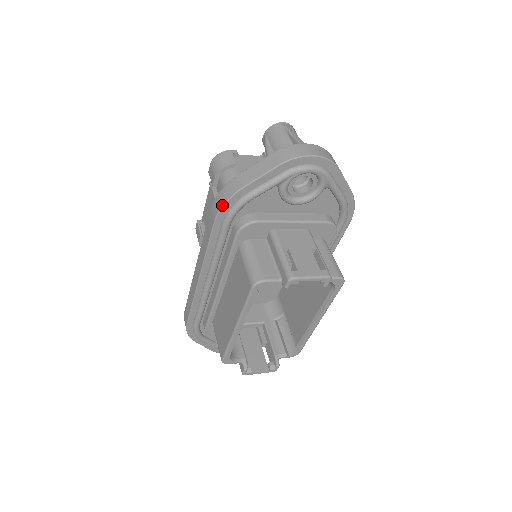
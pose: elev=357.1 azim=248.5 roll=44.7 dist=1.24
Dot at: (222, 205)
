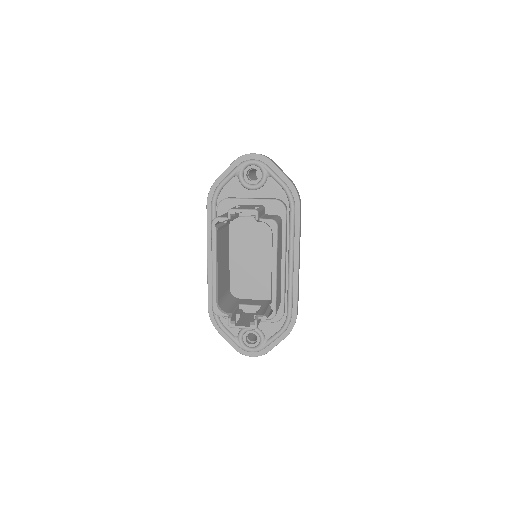
Dot at: (209, 192)
